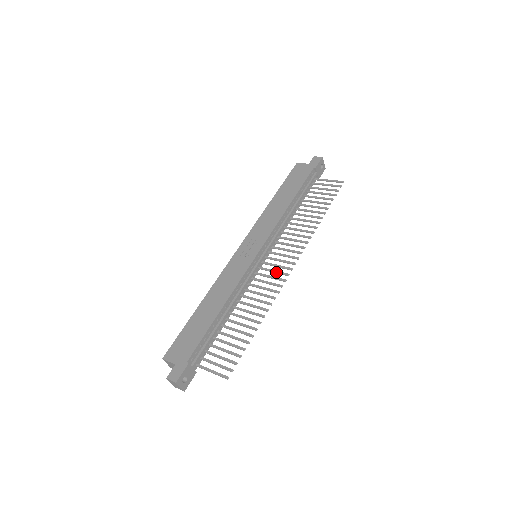
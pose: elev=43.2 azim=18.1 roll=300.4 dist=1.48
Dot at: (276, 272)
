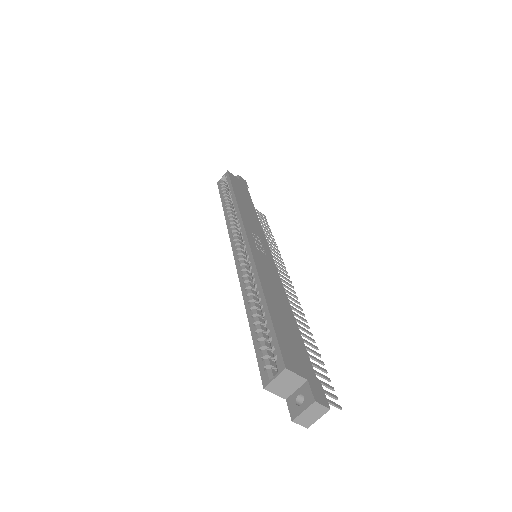
Dot at: (284, 284)
